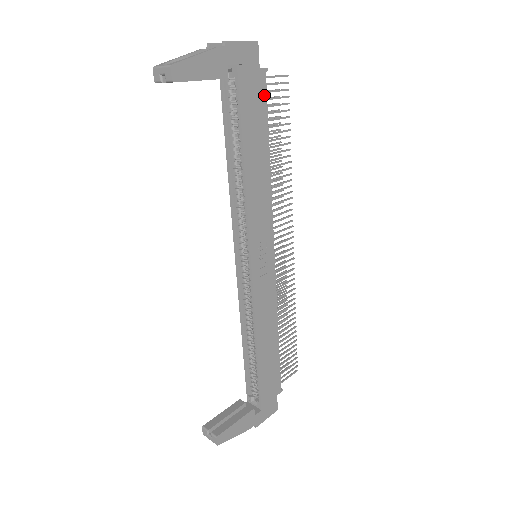
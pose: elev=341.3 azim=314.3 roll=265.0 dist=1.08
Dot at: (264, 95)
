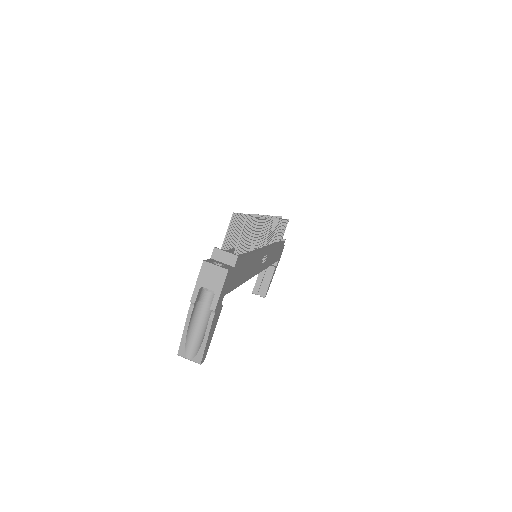
Dot at: (241, 261)
